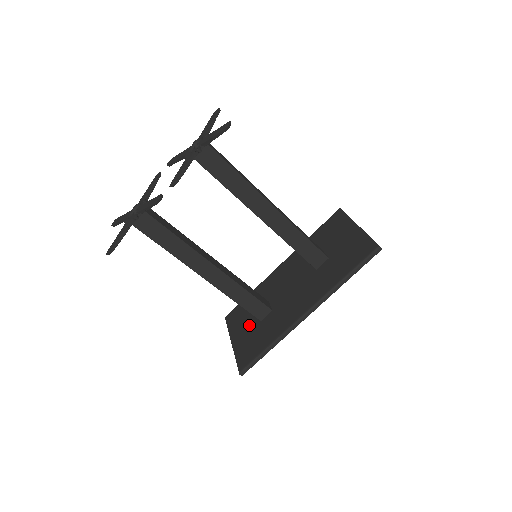
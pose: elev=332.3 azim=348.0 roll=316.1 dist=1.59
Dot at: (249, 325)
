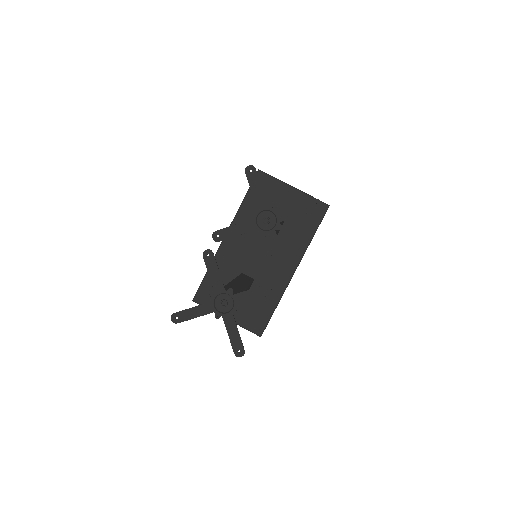
Dot at: occluded
